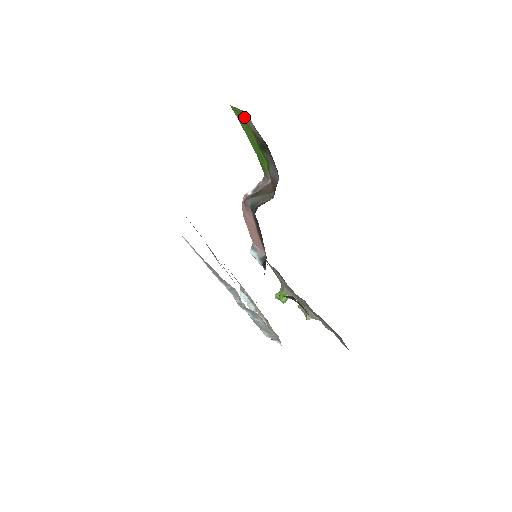
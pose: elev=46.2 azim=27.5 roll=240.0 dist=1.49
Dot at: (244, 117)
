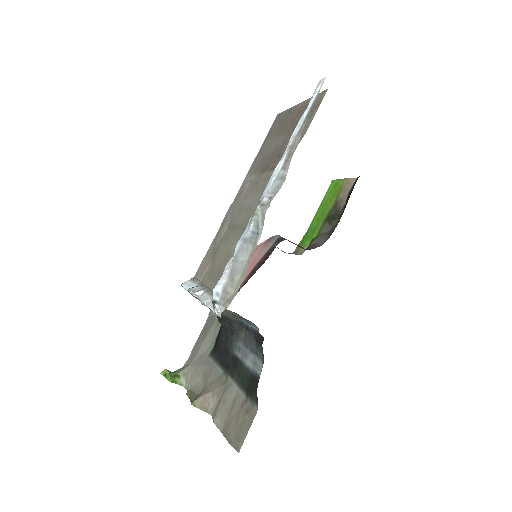
Dot at: (343, 185)
